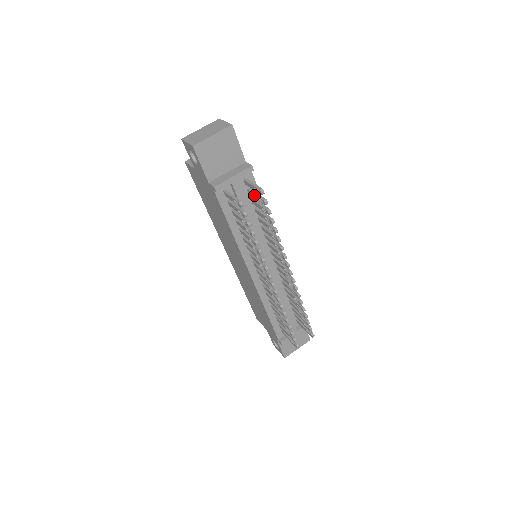
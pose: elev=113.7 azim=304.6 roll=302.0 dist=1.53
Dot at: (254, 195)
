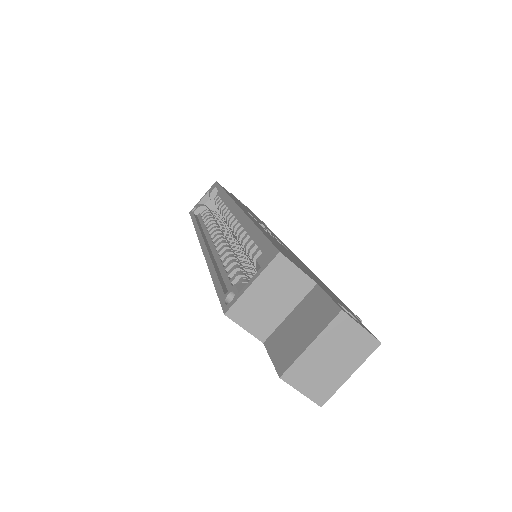
Dot at: occluded
